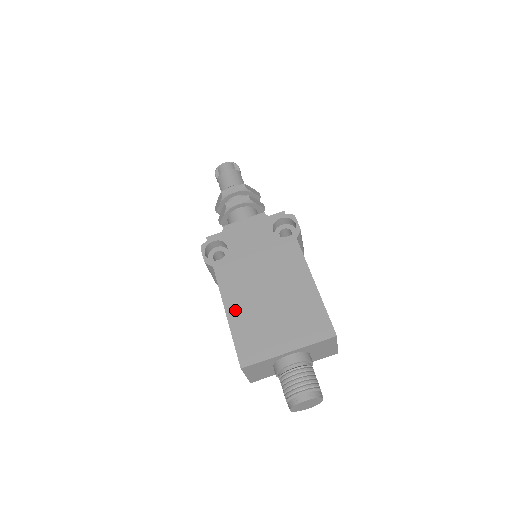
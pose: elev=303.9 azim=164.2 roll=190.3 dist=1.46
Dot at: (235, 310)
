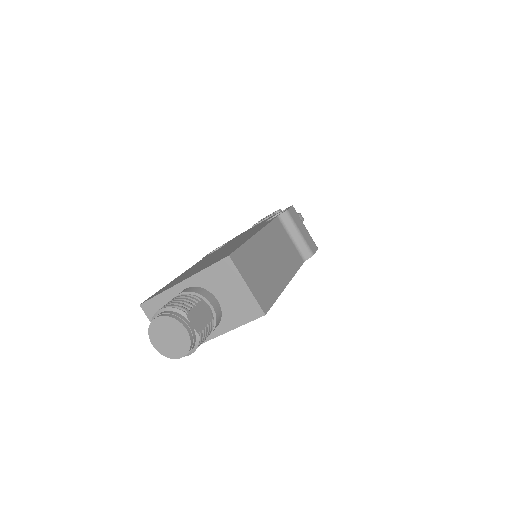
Dot at: (184, 273)
